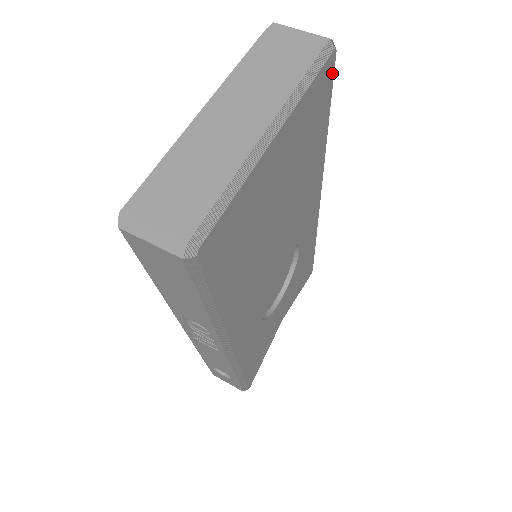
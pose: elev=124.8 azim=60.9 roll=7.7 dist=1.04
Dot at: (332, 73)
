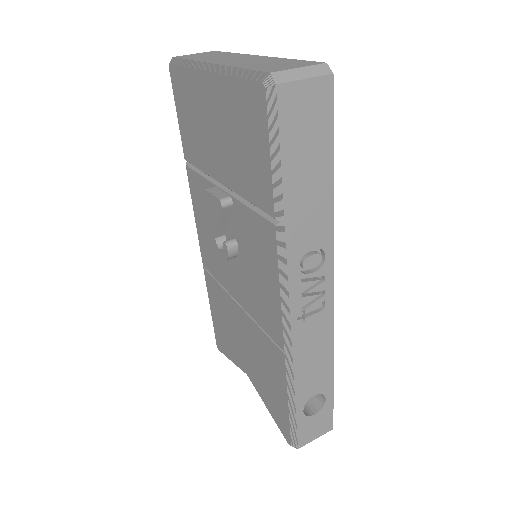
Dot at: occluded
